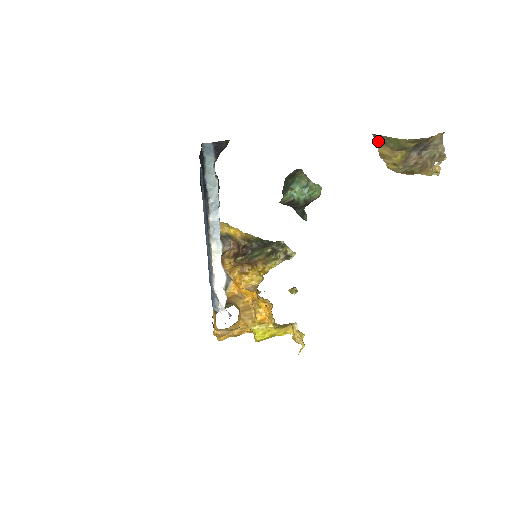
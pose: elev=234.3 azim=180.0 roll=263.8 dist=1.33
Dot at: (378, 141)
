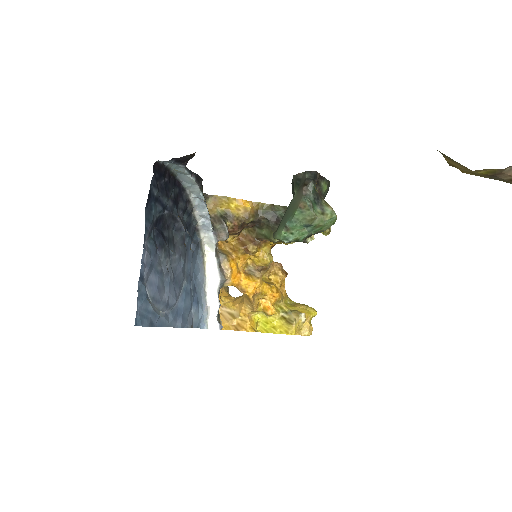
Dot at: (446, 156)
